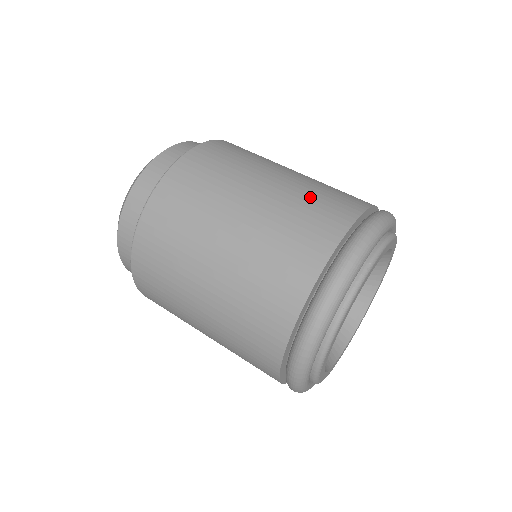
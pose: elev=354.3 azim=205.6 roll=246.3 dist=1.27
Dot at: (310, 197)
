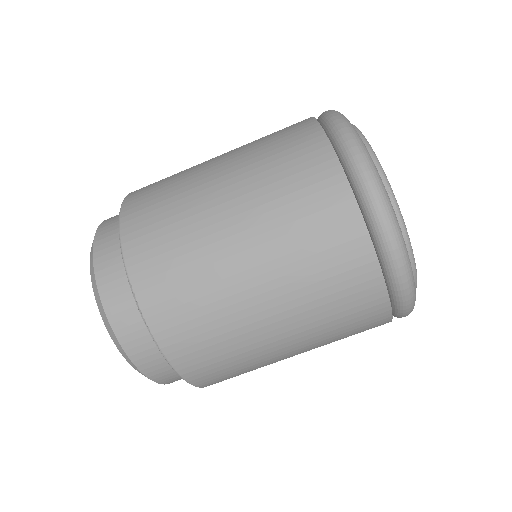
Dot at: (280, 187)
